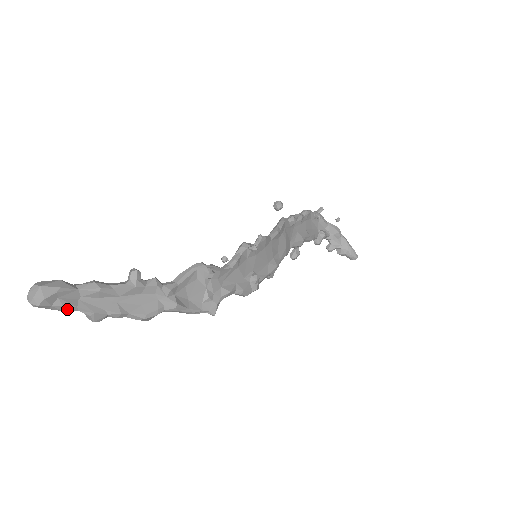
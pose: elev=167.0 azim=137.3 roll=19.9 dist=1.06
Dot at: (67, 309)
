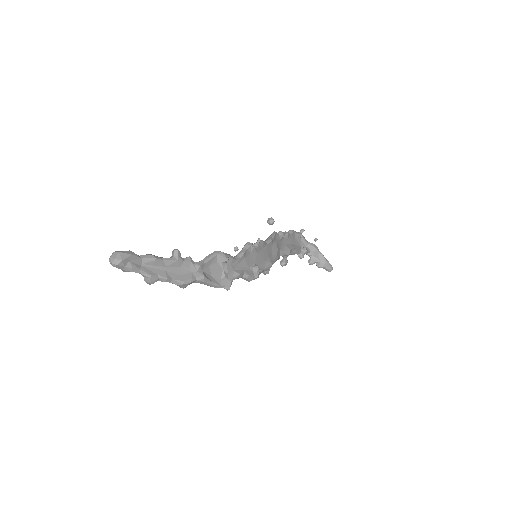
Dot at: (134, 271)
